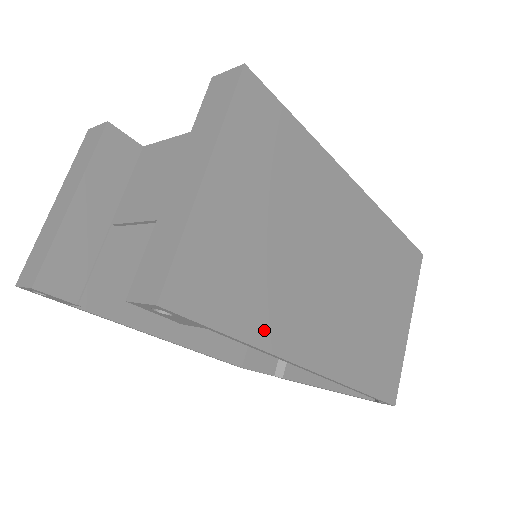
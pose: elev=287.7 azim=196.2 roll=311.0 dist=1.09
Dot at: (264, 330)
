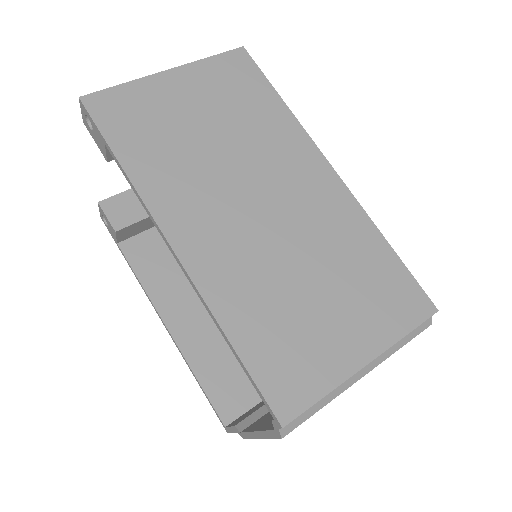
Dot at: (145, 175)
